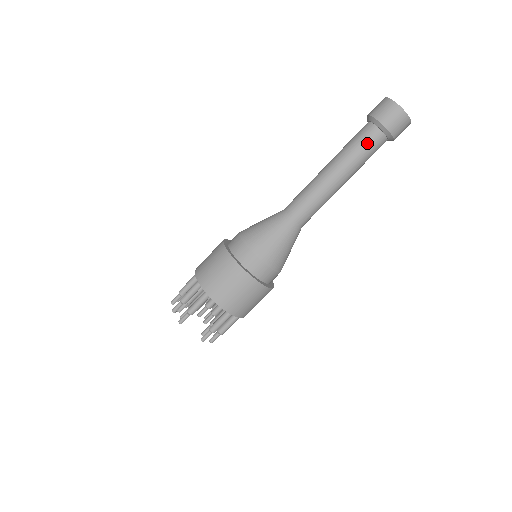
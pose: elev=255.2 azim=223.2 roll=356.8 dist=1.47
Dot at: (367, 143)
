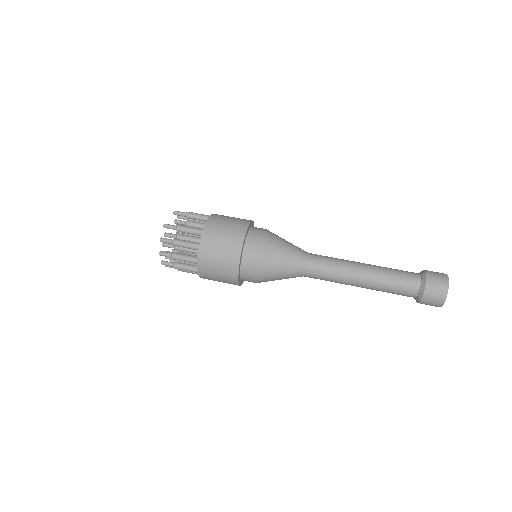
Dot at: (404, 272)
